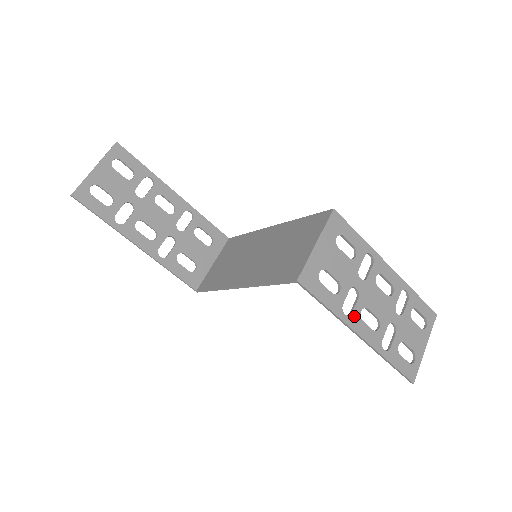
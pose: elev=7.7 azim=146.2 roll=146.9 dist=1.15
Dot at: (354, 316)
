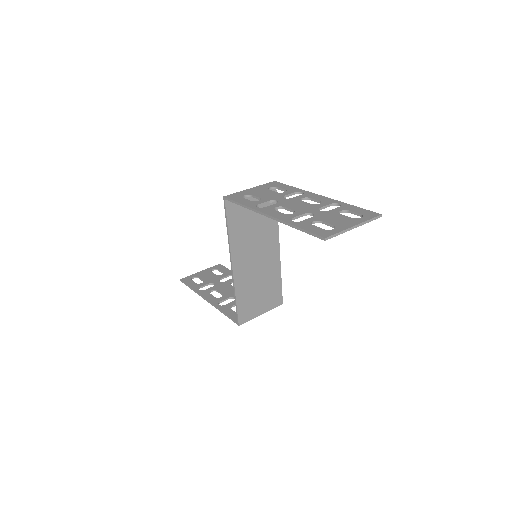
Dot at: (267, 208)
